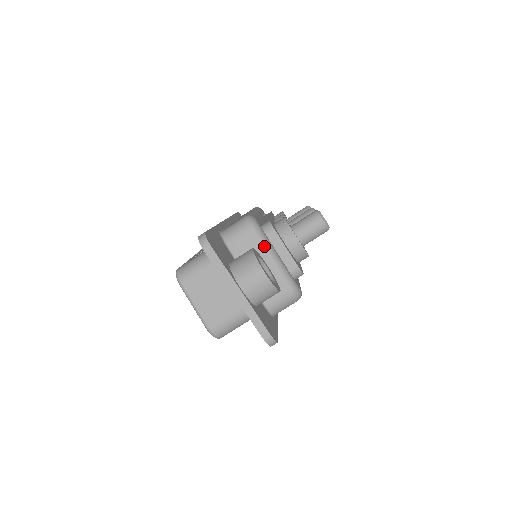
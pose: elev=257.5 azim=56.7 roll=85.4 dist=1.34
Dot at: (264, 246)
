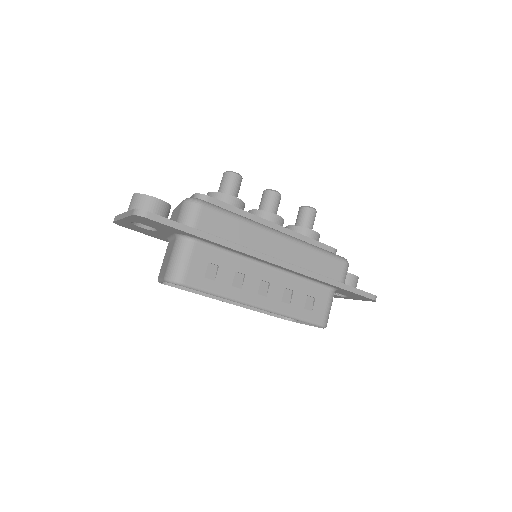
Dot at: occluded
